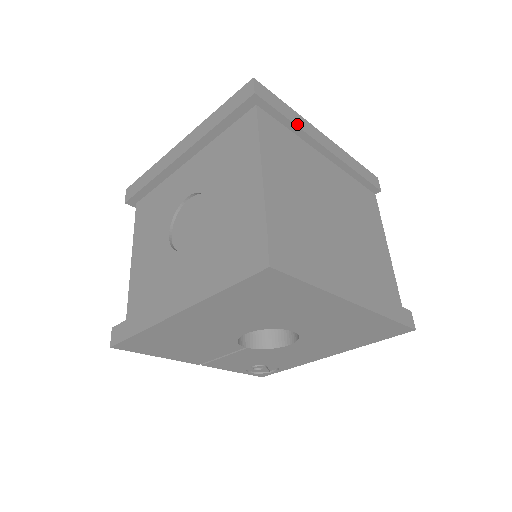
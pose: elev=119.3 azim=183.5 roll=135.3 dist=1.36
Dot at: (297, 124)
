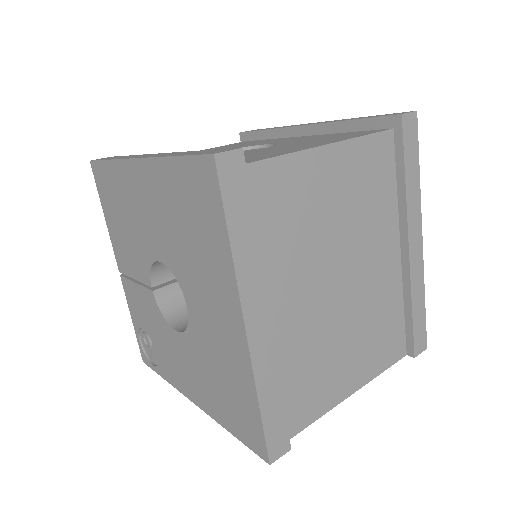
Dot at: (408, 189)
